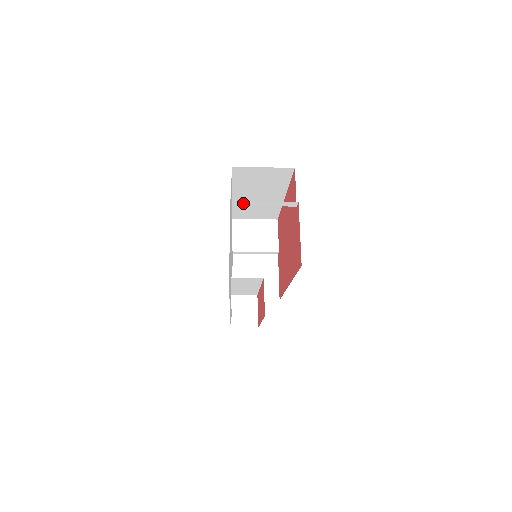
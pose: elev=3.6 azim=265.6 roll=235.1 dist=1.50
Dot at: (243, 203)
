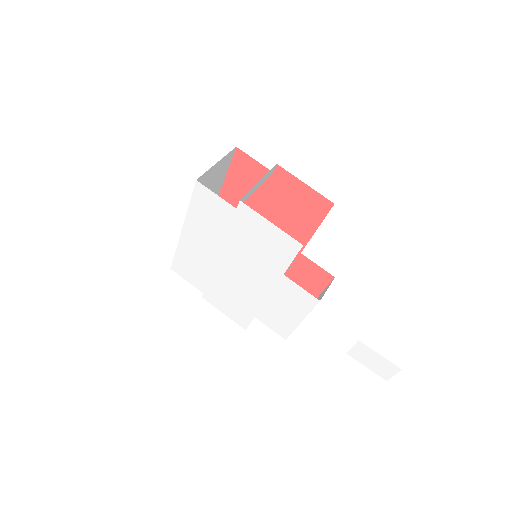
Dot at: (244, 197)
